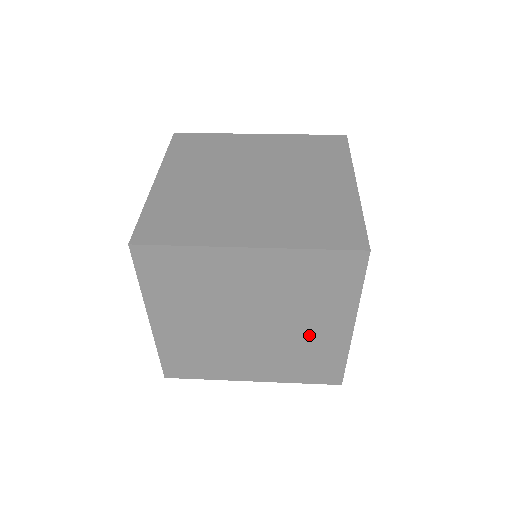
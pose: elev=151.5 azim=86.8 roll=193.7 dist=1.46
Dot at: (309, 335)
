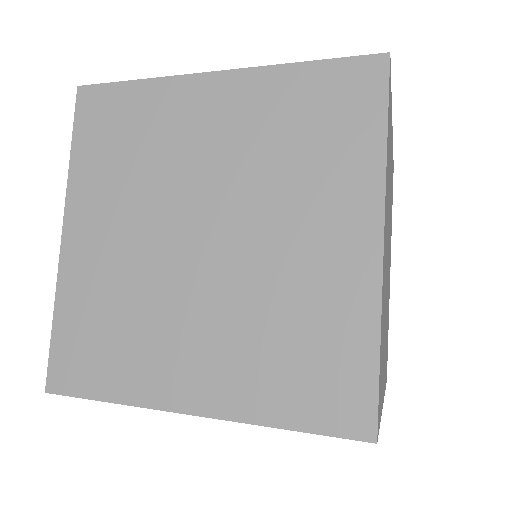
Dot at: (301, 262)
